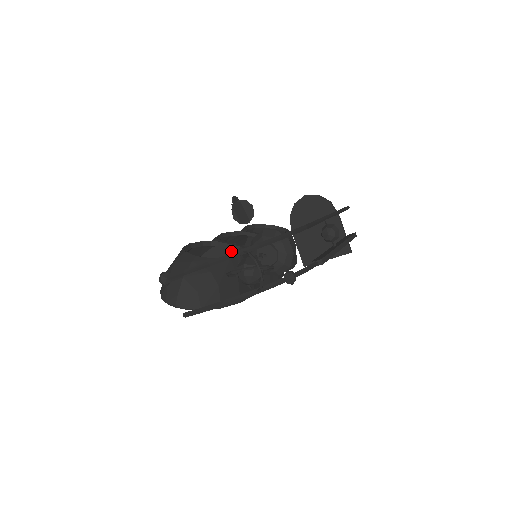
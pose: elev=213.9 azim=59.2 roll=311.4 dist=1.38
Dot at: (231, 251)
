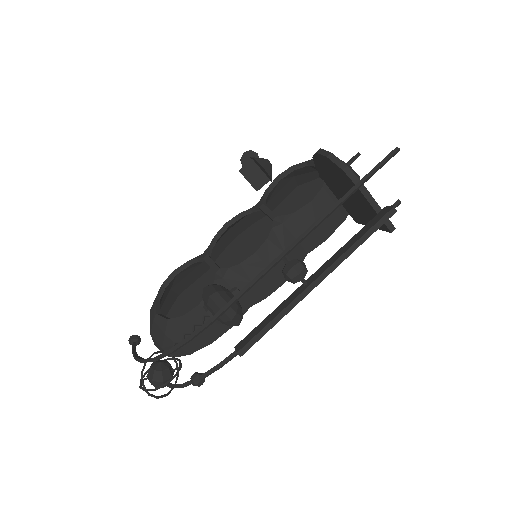
Dot at: occluded
